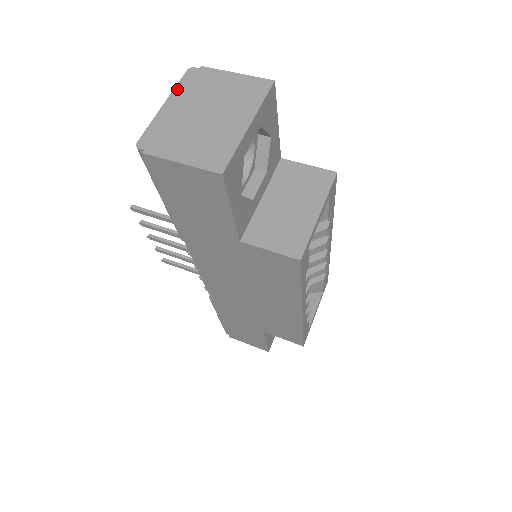
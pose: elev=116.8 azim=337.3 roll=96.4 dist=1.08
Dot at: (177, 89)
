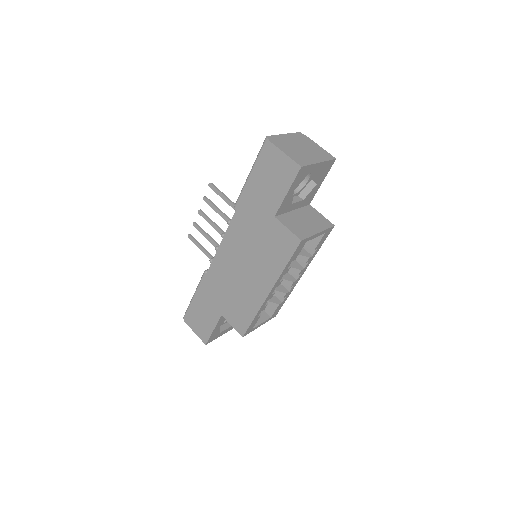
Dot at: (292, 134)
